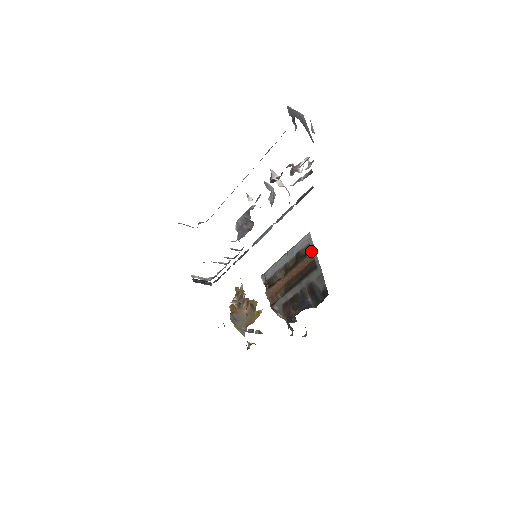
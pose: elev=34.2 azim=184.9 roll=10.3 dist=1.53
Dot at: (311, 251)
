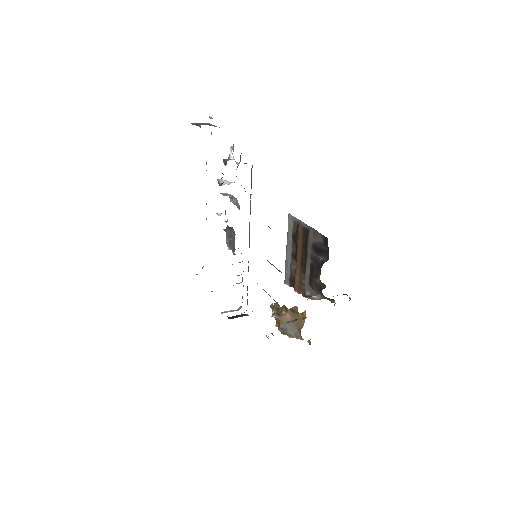
Dot at: (298, 224)
